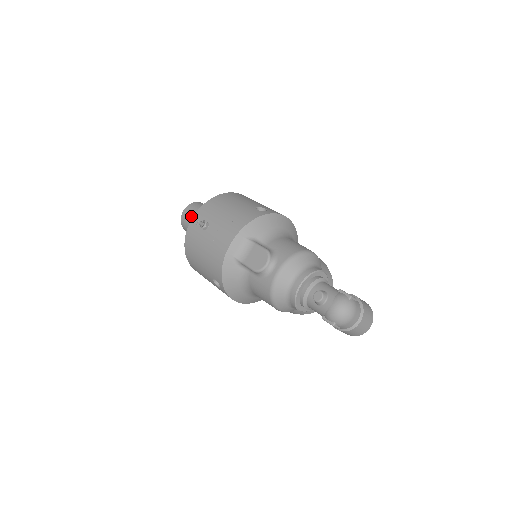
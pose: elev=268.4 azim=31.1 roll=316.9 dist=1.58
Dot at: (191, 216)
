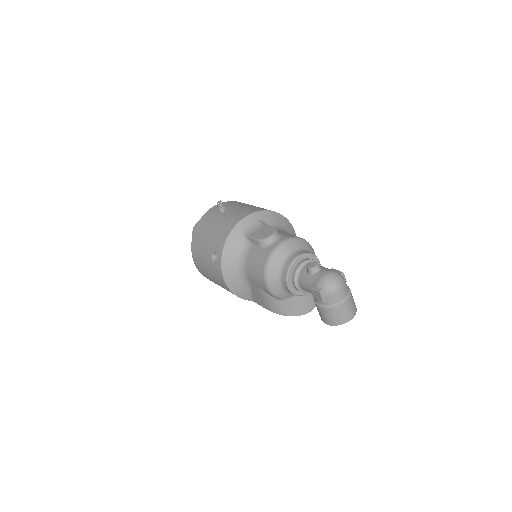
Dot at: occluded
